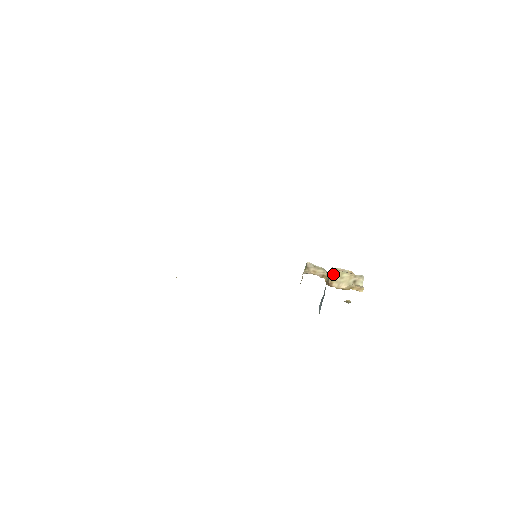
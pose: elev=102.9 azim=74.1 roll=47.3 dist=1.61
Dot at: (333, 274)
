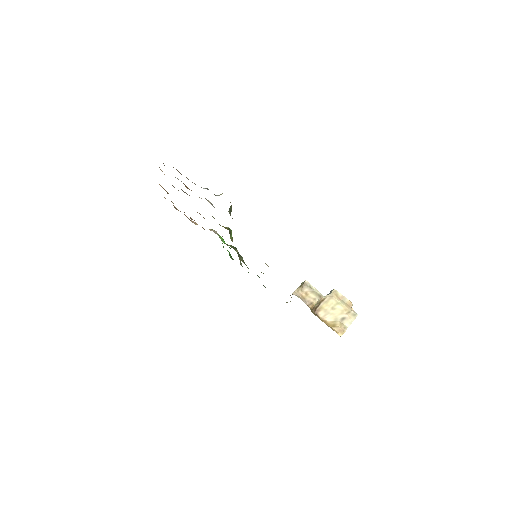
Dot at: (328, 300)
